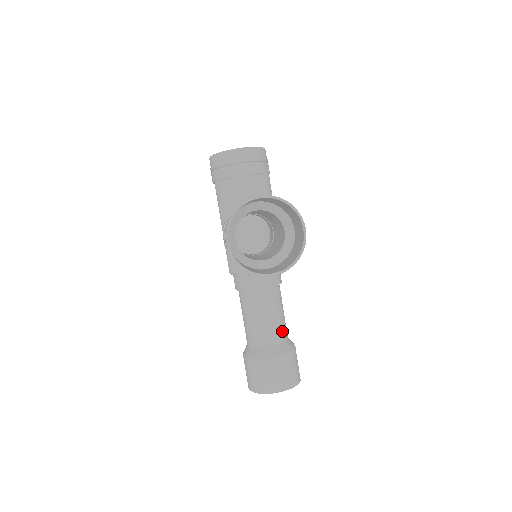
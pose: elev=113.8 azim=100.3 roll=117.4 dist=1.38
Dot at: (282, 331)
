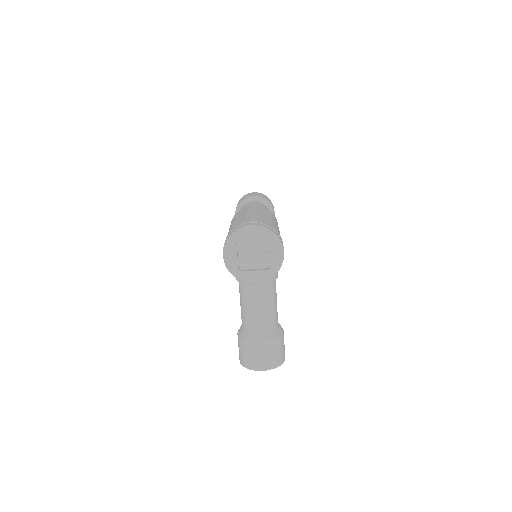
Dot at: occluded
